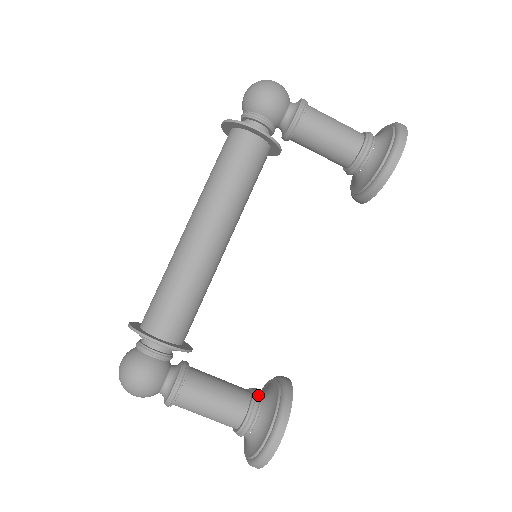
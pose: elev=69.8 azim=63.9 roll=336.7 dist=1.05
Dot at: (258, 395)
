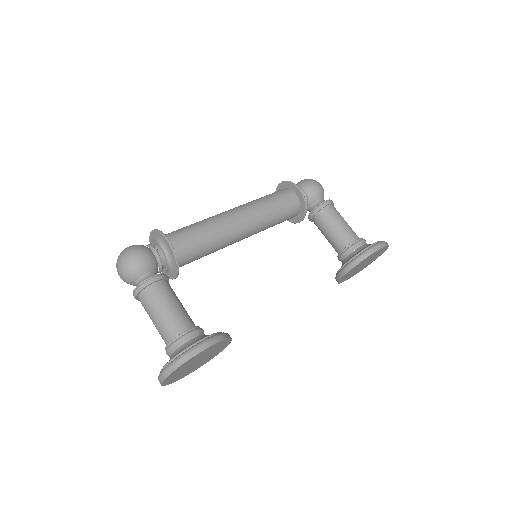
Dot at: occluded
